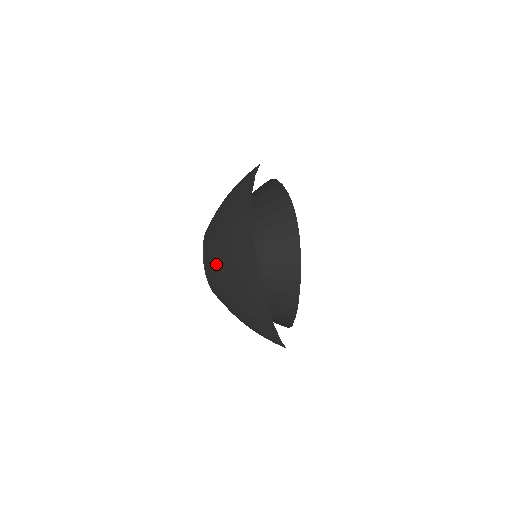
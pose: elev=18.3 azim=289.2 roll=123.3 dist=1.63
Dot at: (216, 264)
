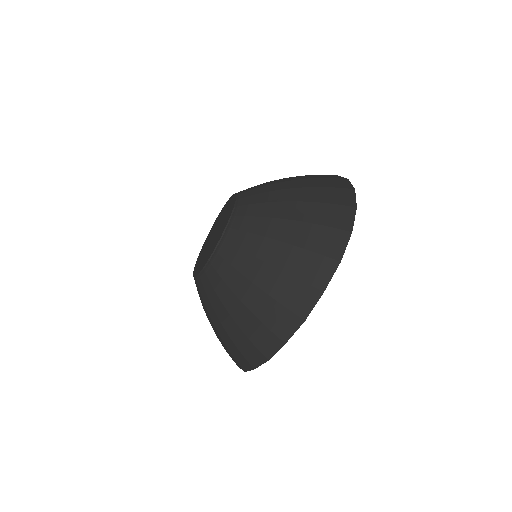
Dot at: (275, 182)
